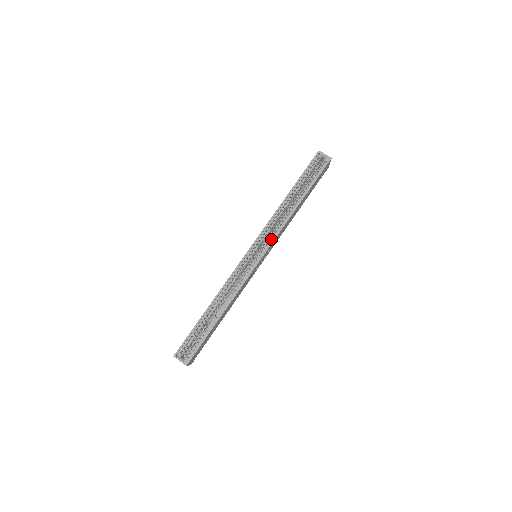
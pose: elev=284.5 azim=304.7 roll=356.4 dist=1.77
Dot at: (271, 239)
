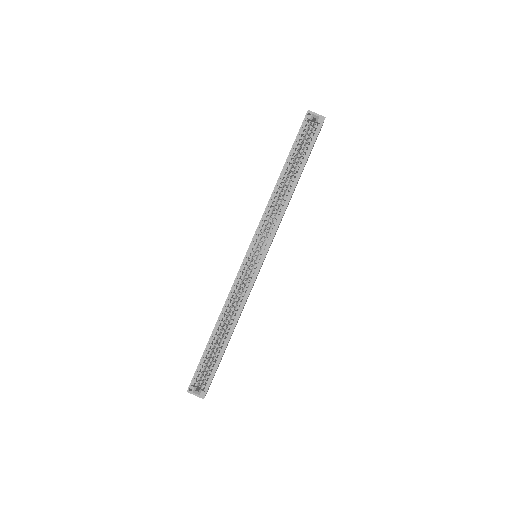
Dot at: occluded
